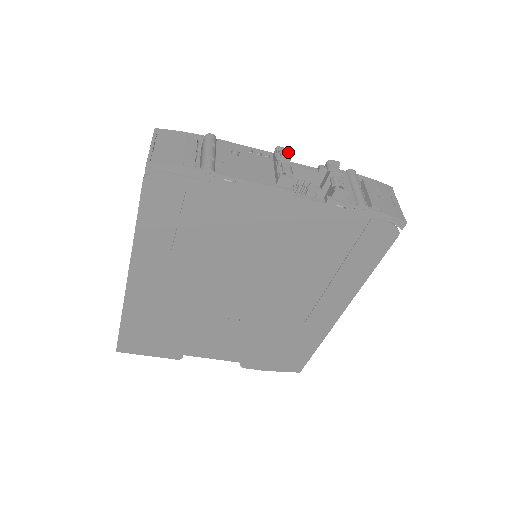
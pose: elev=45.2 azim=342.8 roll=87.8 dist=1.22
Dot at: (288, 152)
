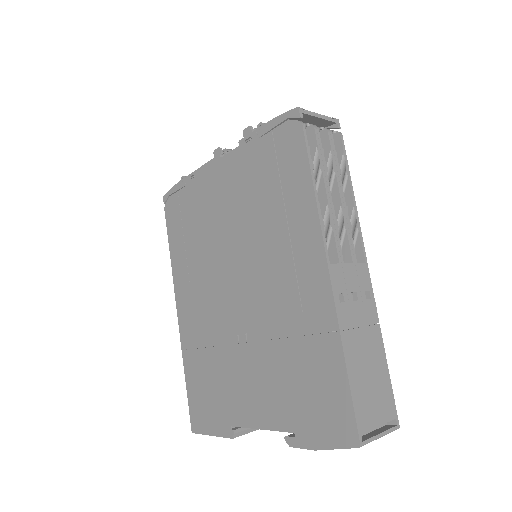
Dot at: occluded
